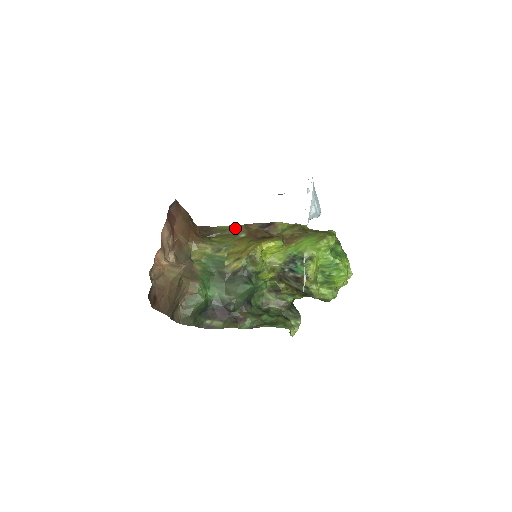
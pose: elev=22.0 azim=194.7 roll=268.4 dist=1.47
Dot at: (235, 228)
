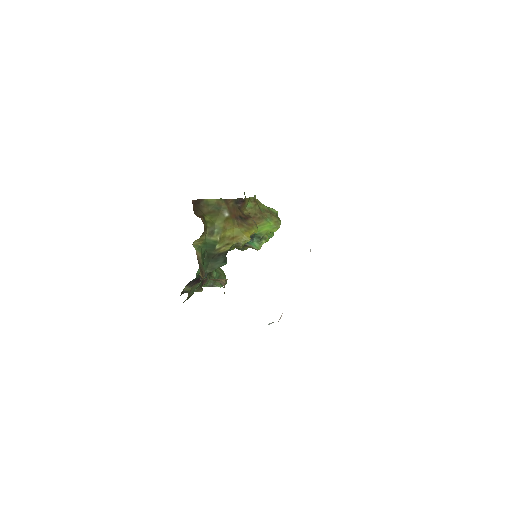
Dot at: (219, 203)
